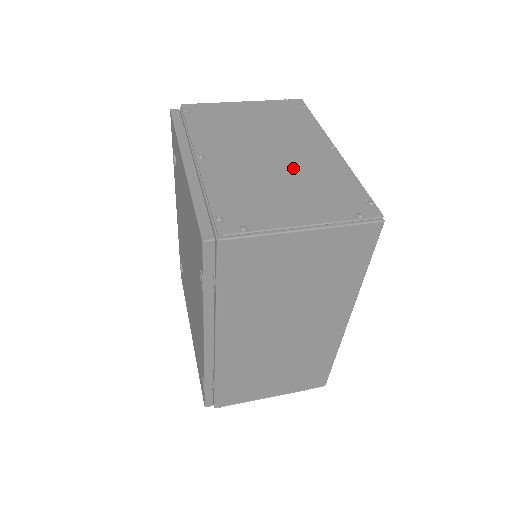
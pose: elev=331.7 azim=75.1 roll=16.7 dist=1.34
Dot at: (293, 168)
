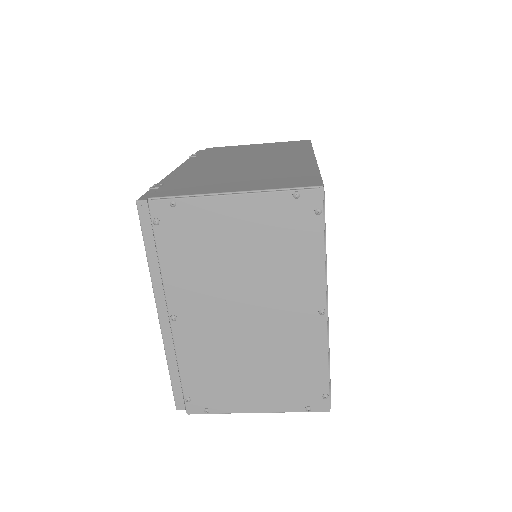
Dot at: occluded
